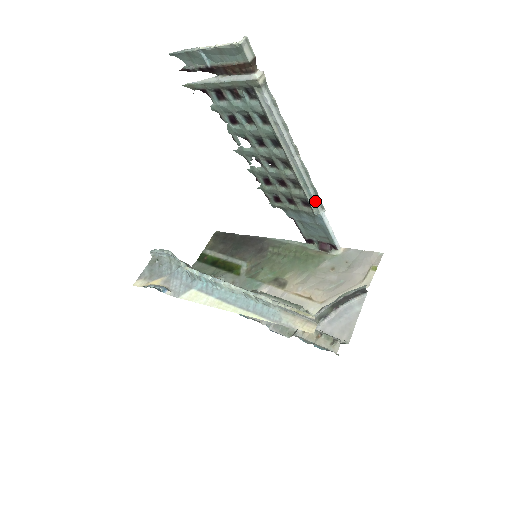
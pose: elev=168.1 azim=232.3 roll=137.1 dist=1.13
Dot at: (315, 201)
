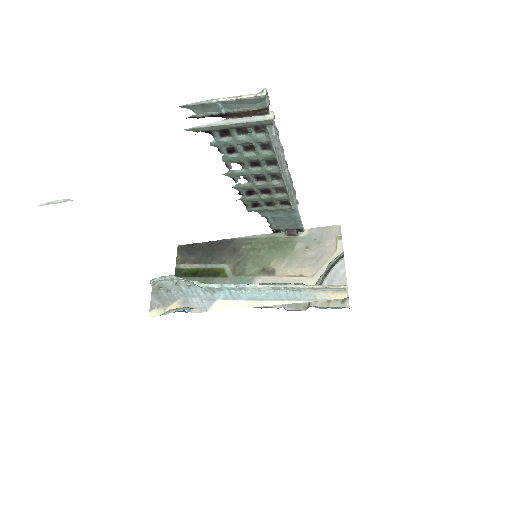
Dot at: (294, 199)
